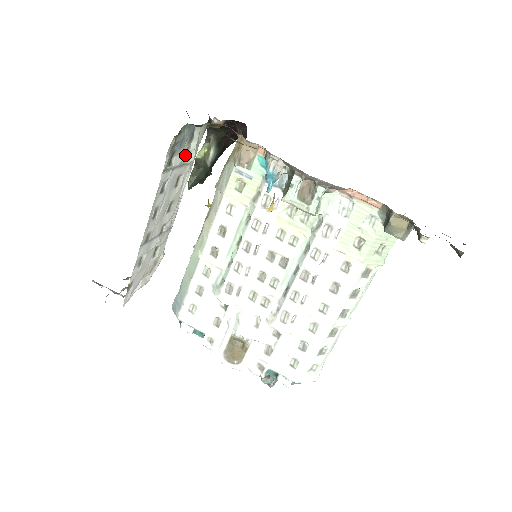
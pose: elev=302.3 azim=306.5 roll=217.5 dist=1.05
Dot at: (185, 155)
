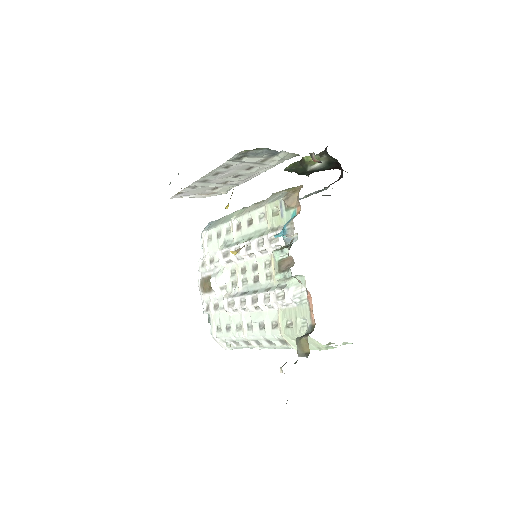
Dot at: (264, 160)
